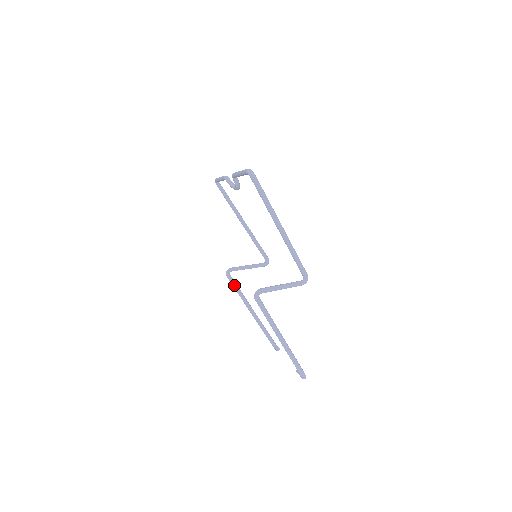
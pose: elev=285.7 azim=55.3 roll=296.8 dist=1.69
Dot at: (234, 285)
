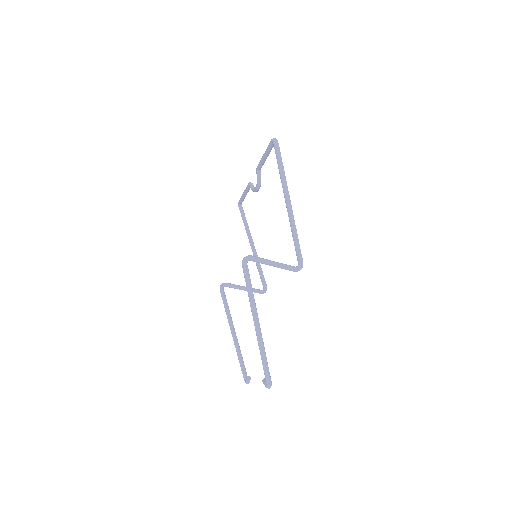
Dot at: (224, 300)
